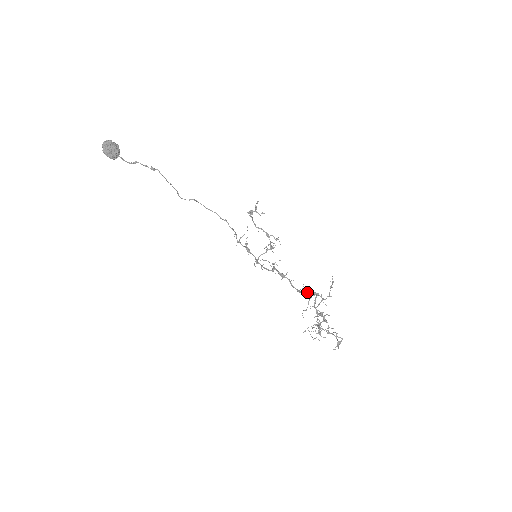
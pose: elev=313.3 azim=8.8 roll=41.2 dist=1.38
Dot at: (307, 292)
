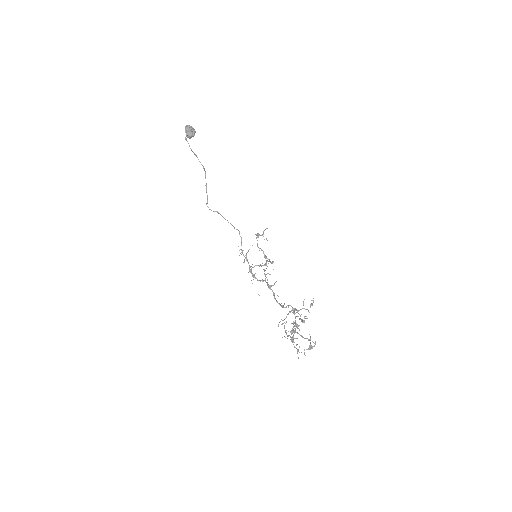
Dot at: (288, 305)
